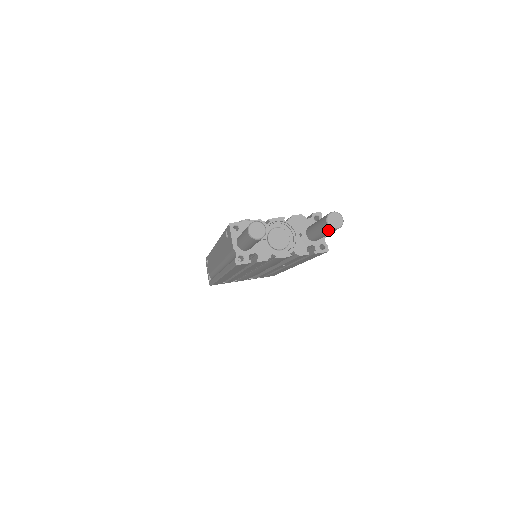
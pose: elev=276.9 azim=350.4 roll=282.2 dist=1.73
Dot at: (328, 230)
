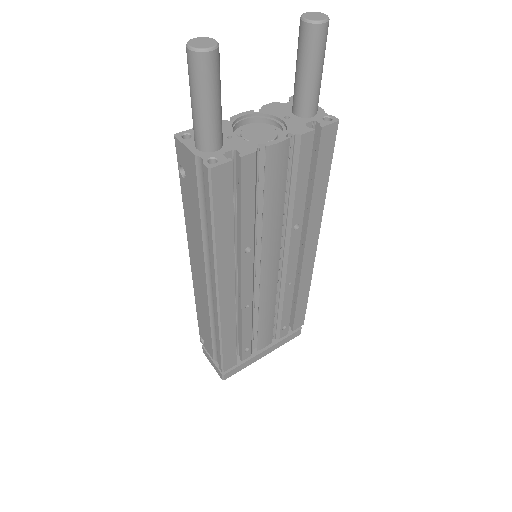
Dot at: (314, 39)
